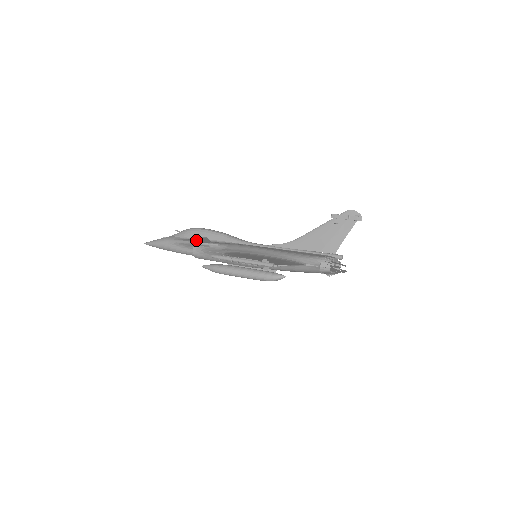
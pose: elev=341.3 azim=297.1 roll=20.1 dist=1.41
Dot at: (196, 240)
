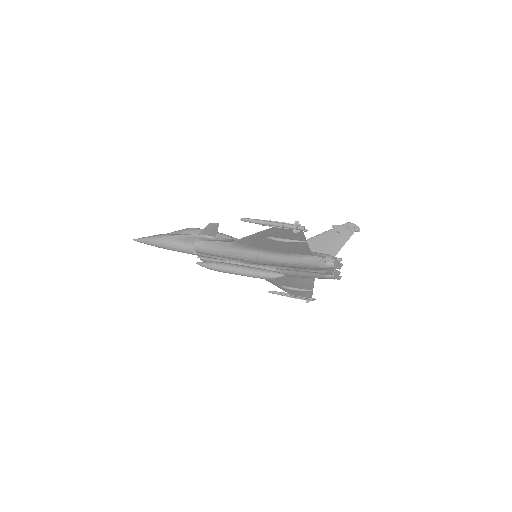
Dot at: (202, 230)
